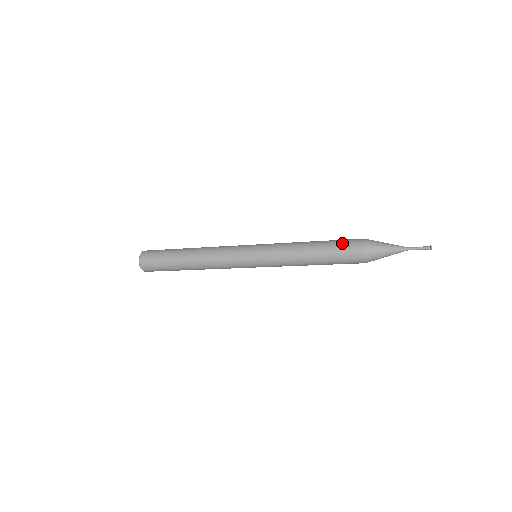
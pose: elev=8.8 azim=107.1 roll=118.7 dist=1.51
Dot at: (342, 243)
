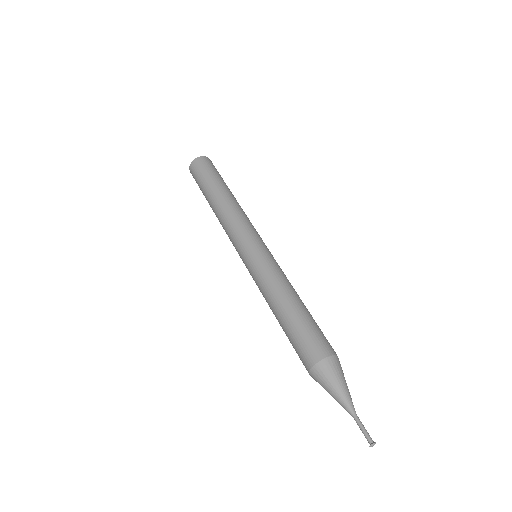
Dot at: (311, 333)
